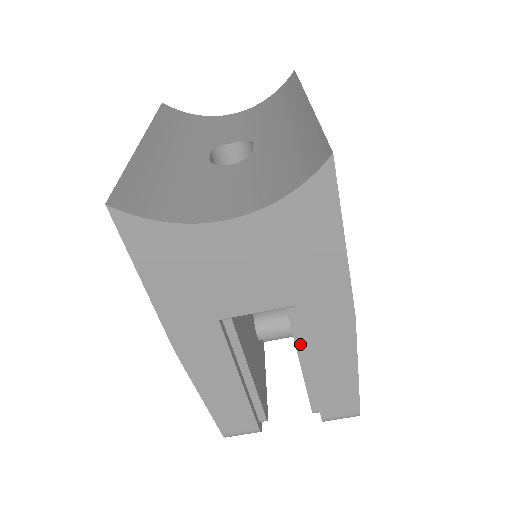
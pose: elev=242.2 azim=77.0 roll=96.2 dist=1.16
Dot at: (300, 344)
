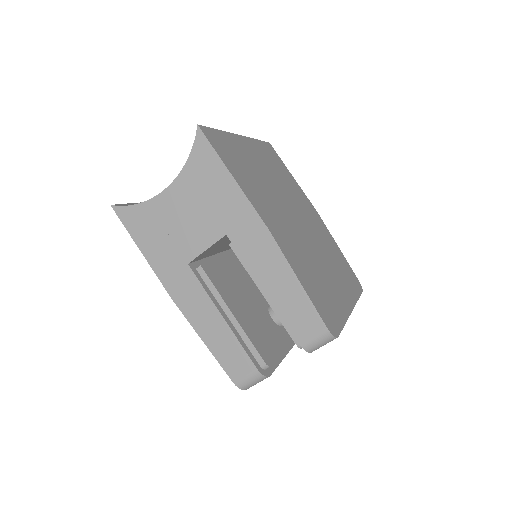
Dot at: occluded
